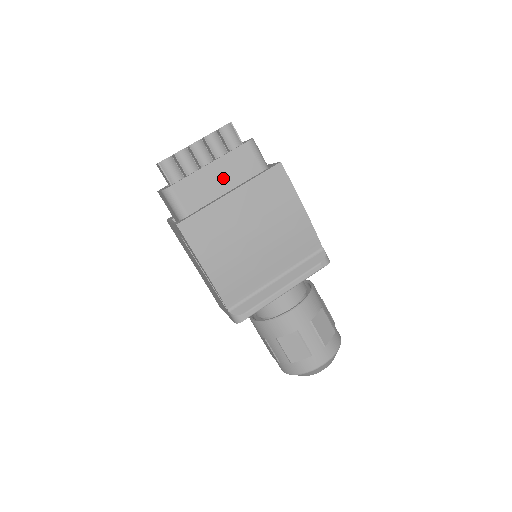
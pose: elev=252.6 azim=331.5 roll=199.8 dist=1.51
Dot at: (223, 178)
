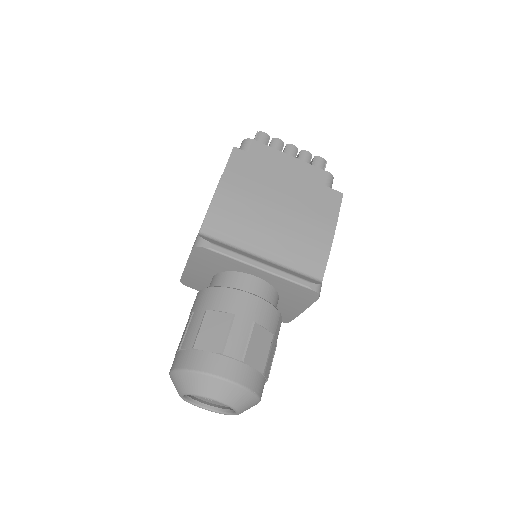
Dot at: (291, 170)
